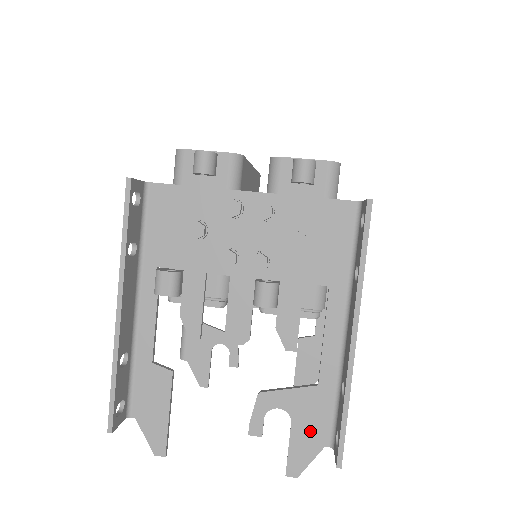
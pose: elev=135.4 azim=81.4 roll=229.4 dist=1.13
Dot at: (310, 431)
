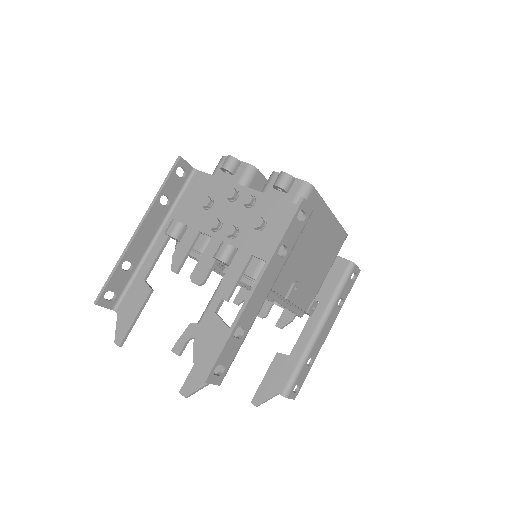
Dot at: (209, 364)
